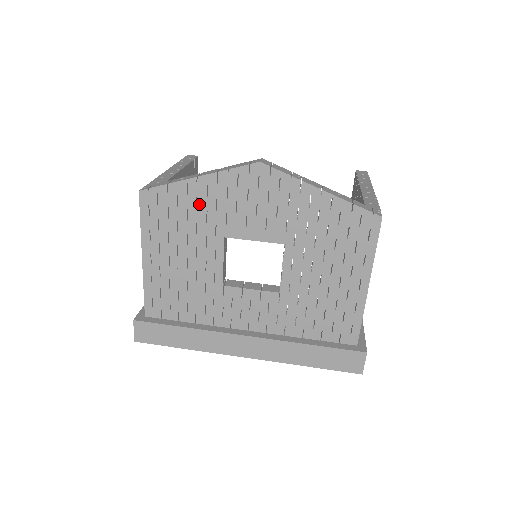
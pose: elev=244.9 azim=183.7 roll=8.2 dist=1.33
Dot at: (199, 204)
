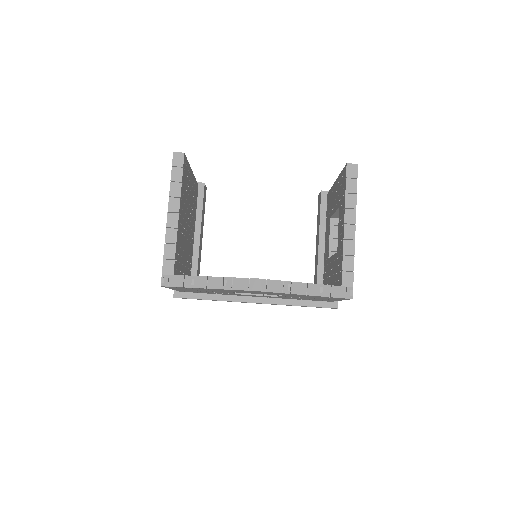
Dot at: occluded
